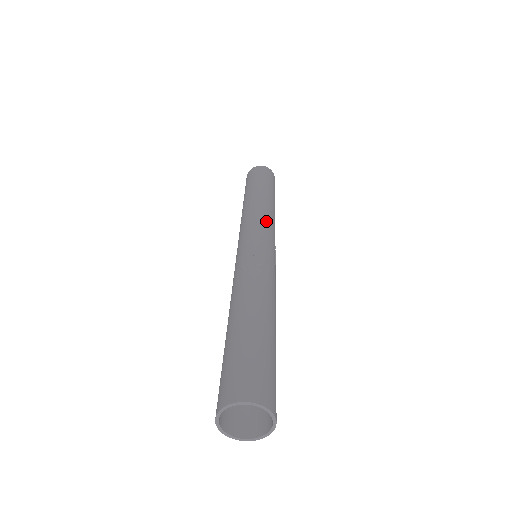
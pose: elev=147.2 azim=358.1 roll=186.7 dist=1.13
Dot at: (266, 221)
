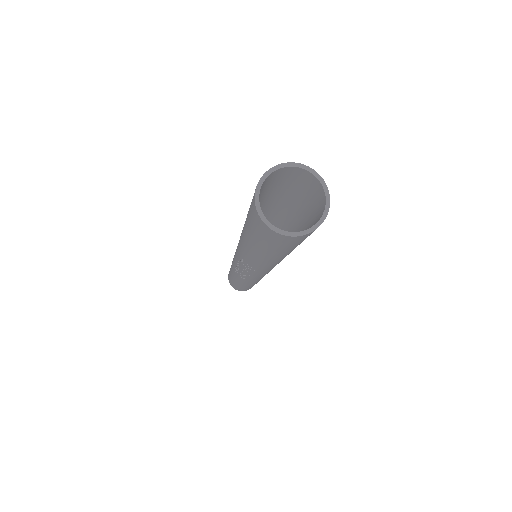
Dot at: occluded
